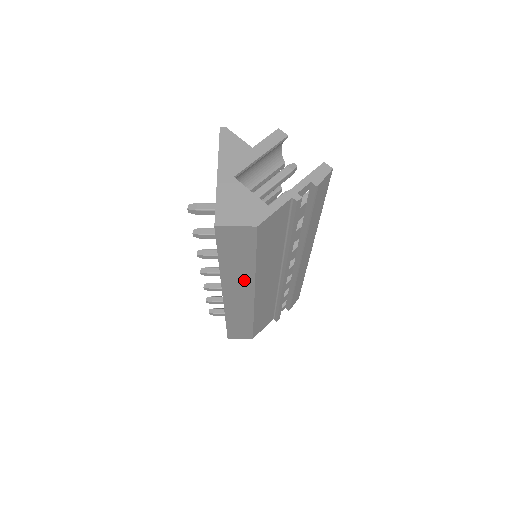
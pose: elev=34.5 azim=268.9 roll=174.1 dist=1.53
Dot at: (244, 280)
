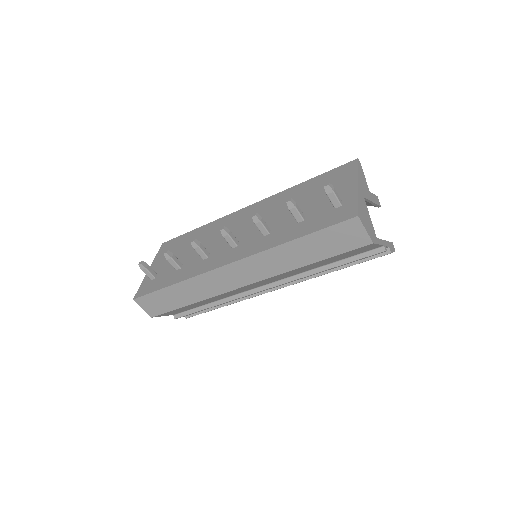
Dot at: (276, 267)
